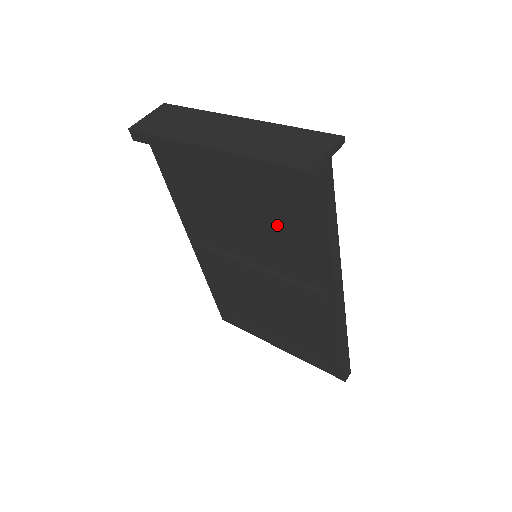
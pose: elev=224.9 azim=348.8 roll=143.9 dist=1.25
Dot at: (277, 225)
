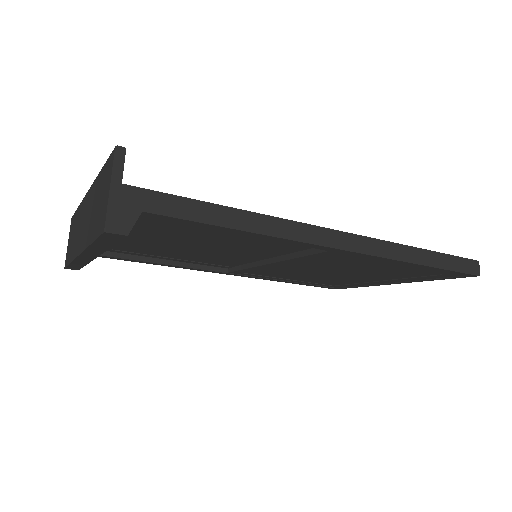
Dot at: (213, 238)
